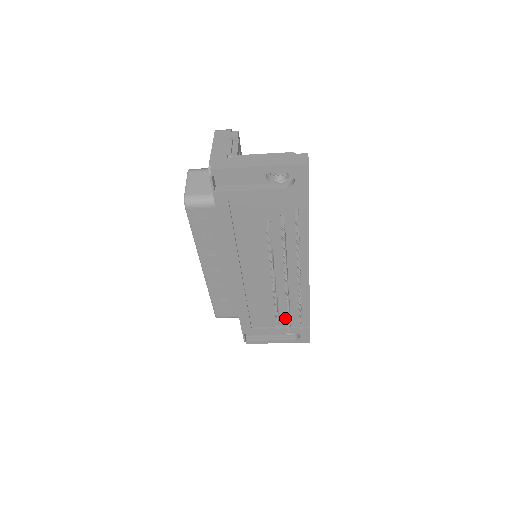
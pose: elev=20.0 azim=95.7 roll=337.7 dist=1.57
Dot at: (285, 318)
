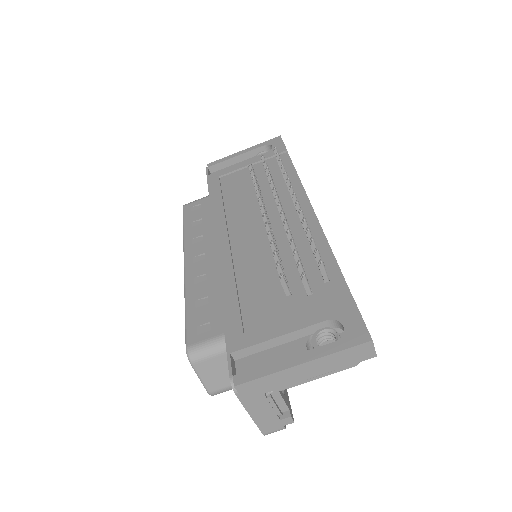
Dot at: (302, 294)
